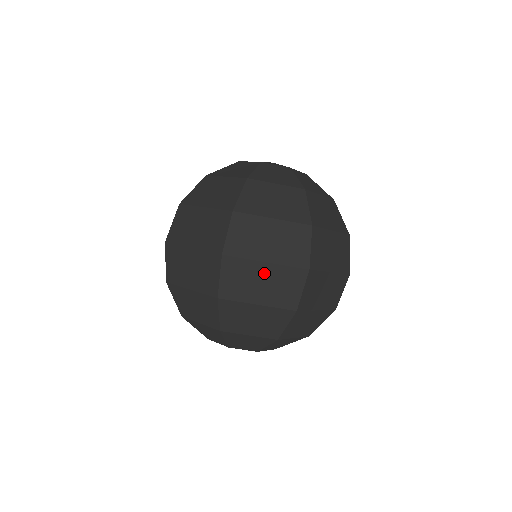
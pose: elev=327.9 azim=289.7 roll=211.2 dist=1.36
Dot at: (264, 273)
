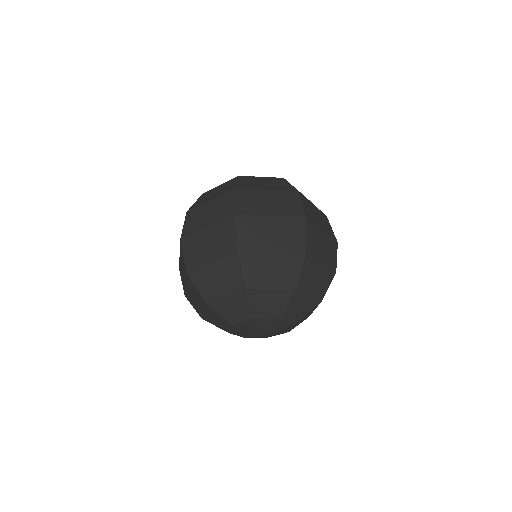
Dot at: (323, 239)
